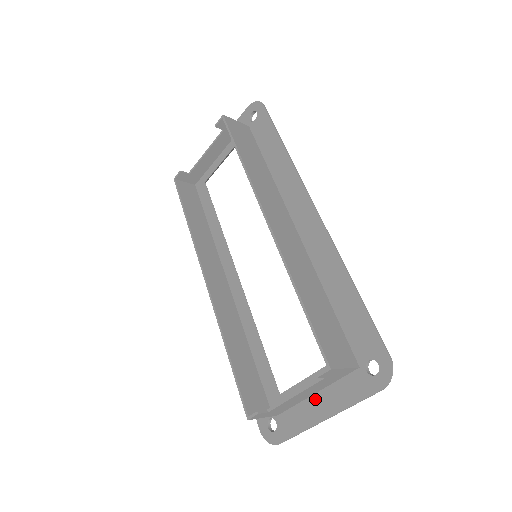
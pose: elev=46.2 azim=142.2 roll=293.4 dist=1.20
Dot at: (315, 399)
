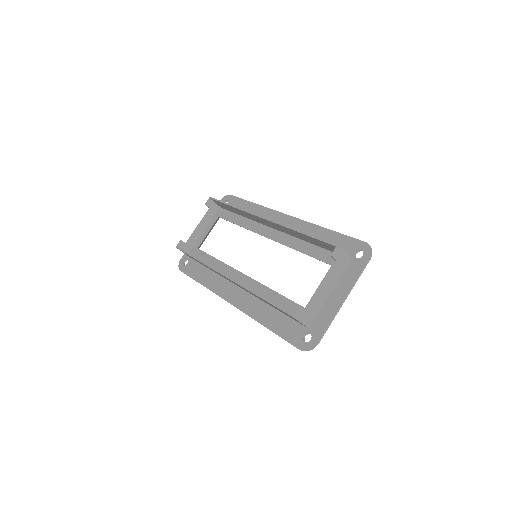
Dot at: (332, 296)
